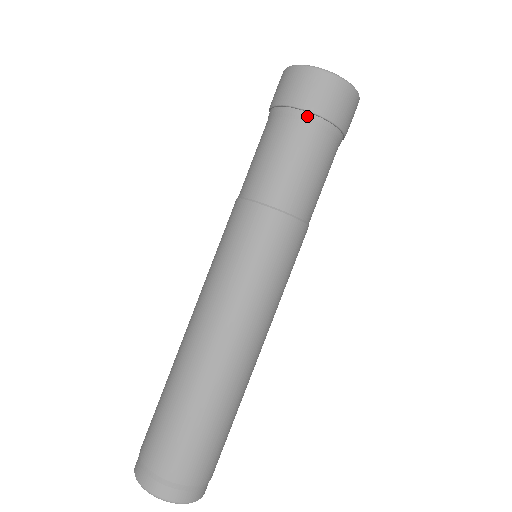
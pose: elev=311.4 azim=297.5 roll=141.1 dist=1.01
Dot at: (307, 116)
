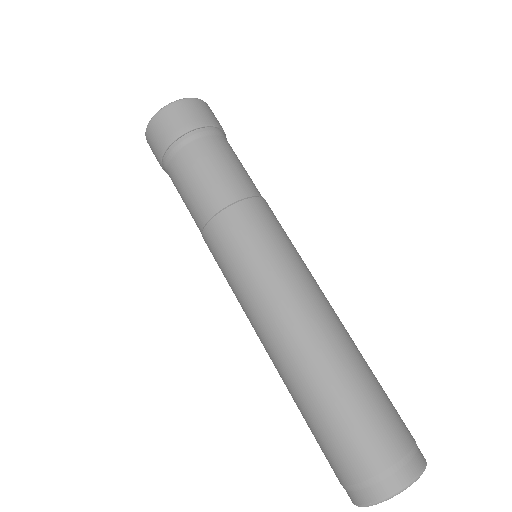
Dot at: (199, 132)
